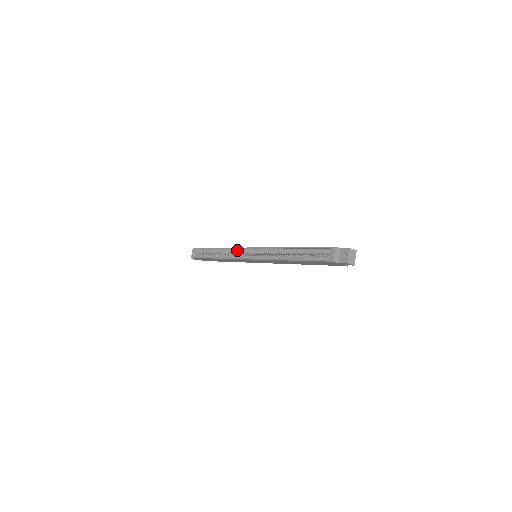
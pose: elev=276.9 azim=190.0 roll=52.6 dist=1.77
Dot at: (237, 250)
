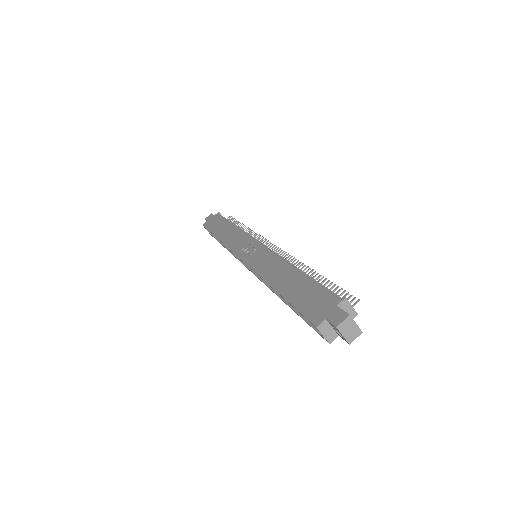
Dot at: occluded
